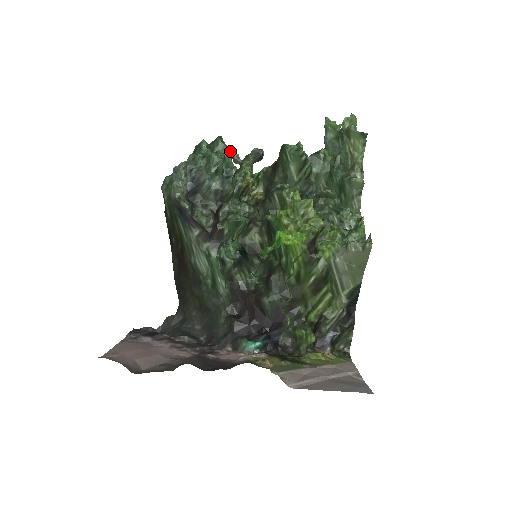
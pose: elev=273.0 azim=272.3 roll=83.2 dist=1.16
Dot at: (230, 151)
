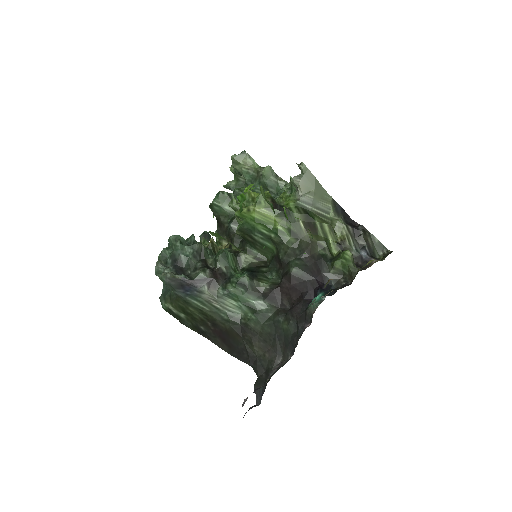
Dot at: (182, 238)
